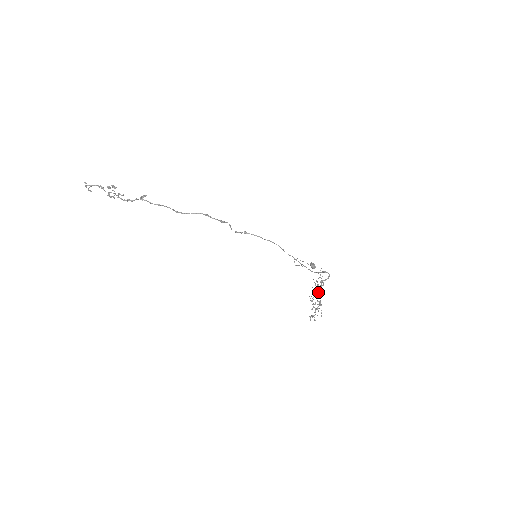
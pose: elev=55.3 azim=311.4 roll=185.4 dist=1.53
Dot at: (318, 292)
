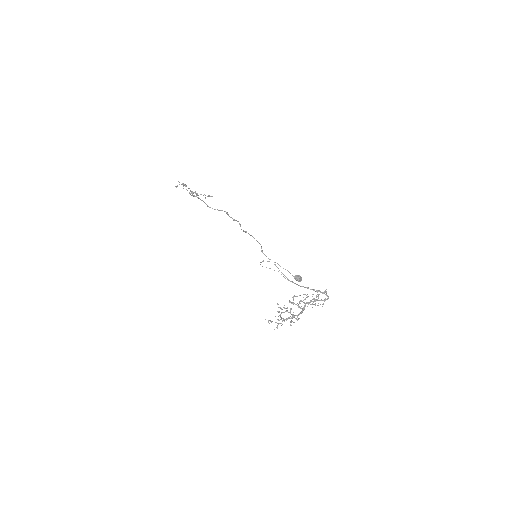
Dot at: (298, 306)
